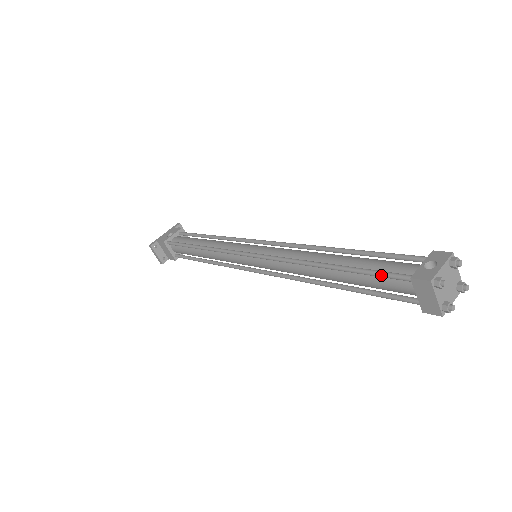
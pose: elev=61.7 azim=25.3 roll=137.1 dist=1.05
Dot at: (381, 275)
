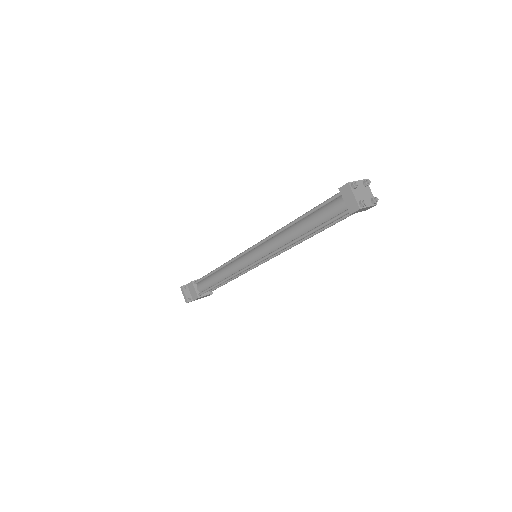
Dot at: (325, 202)
